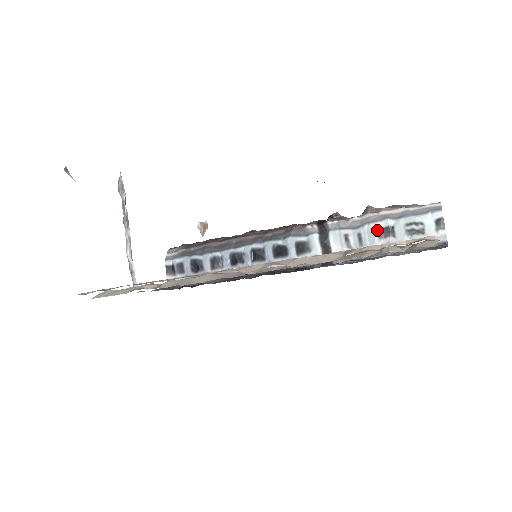
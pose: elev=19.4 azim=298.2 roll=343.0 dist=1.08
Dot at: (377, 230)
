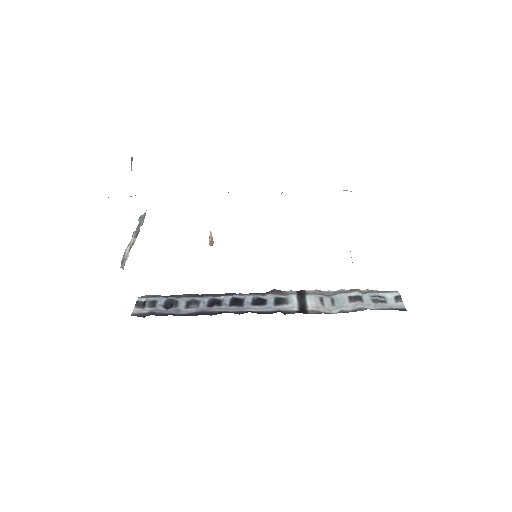
Dot at: (348, 297)
